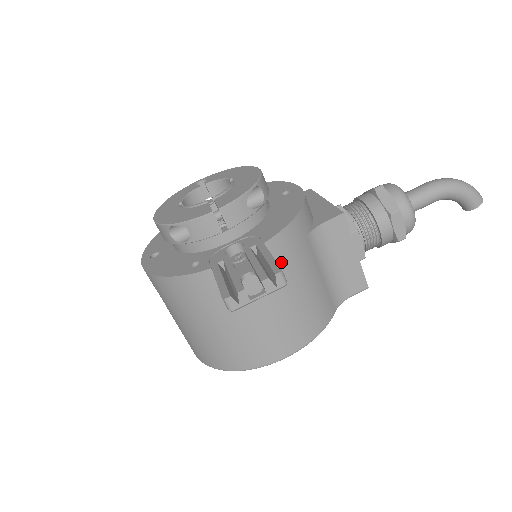
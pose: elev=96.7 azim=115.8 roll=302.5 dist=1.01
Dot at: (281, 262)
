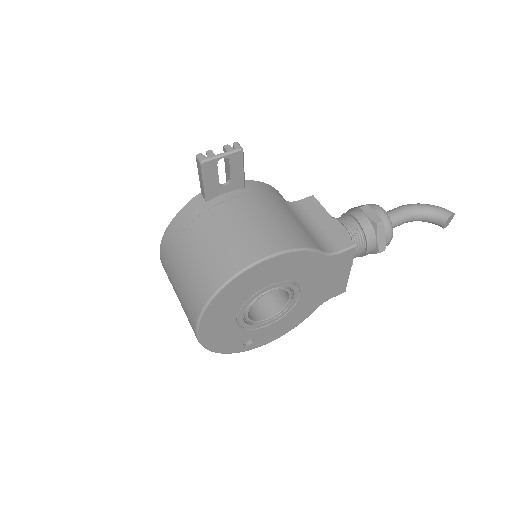
Dot at: (256, 193)
